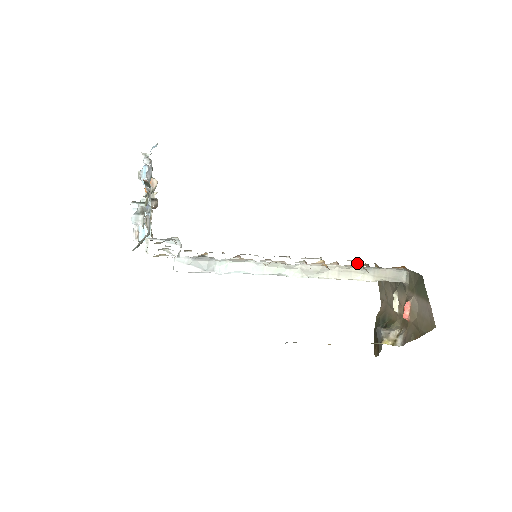
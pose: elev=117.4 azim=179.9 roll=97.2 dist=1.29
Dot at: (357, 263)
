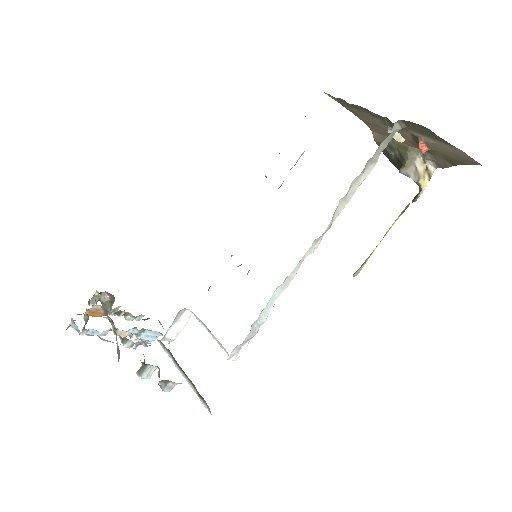
Dot at: occluded
